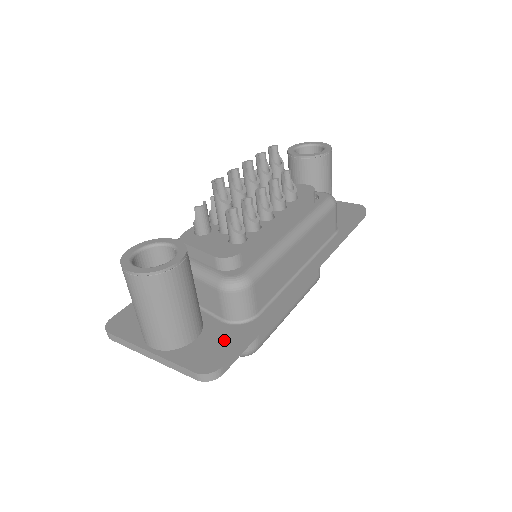
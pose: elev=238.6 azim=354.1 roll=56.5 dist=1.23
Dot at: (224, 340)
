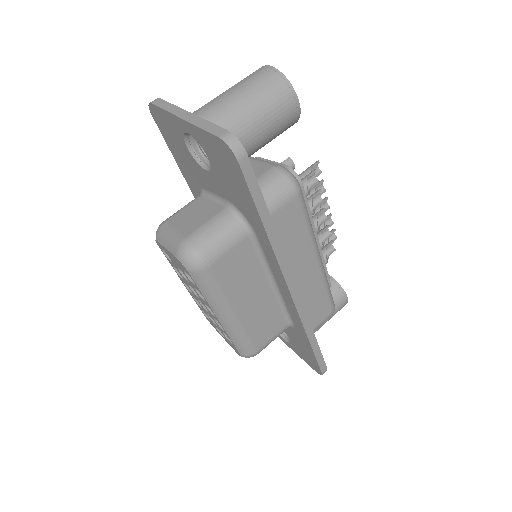
Dot at: occluded
